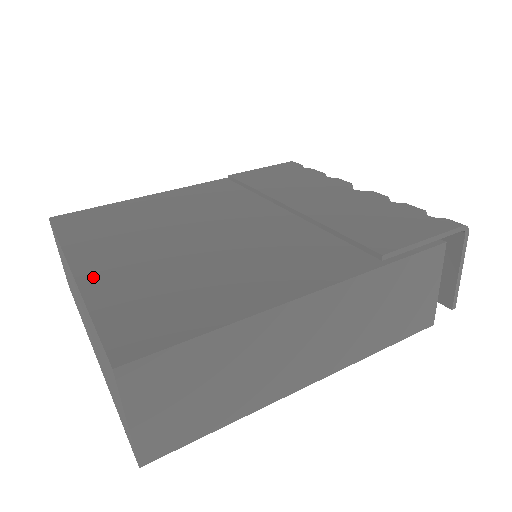
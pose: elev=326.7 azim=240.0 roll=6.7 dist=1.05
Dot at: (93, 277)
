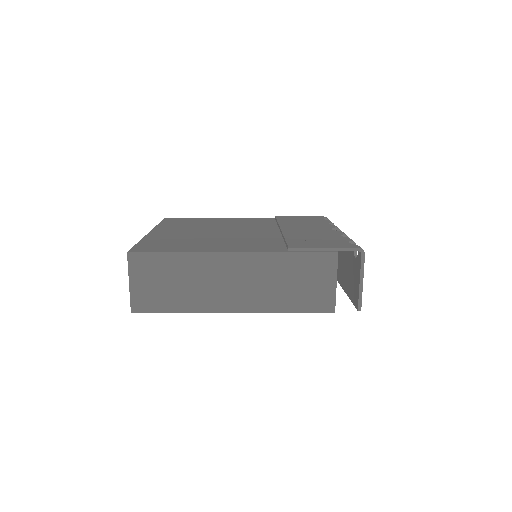
Dot at: (155, 234)
